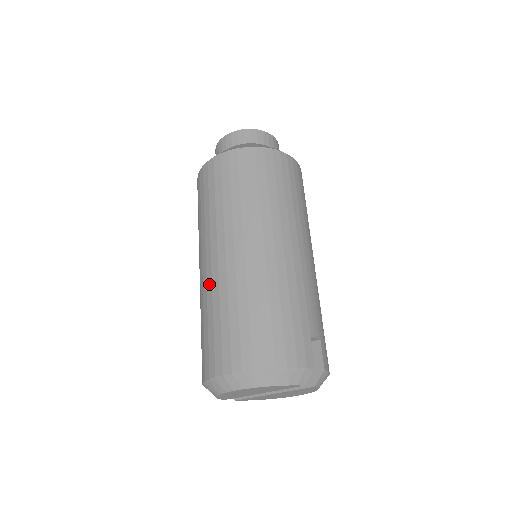
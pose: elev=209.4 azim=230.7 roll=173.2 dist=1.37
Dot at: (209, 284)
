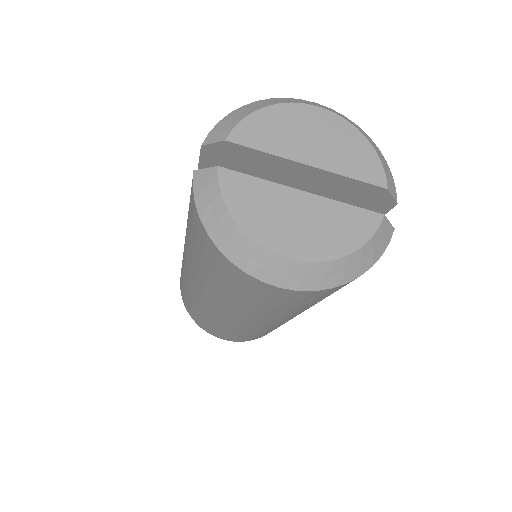
Dot at: occluded
